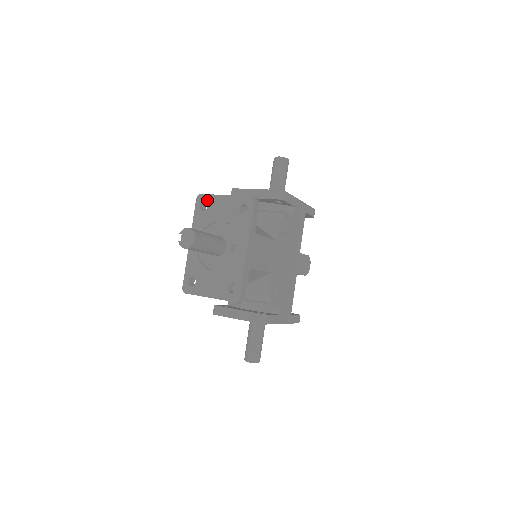
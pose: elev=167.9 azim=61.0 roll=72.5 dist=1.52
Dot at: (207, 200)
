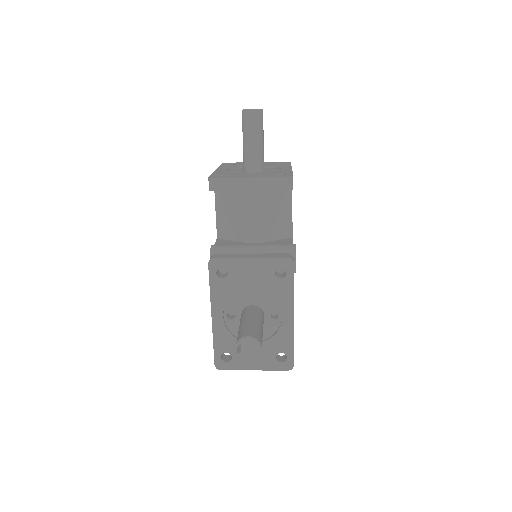
Dot at: (236, 163)
